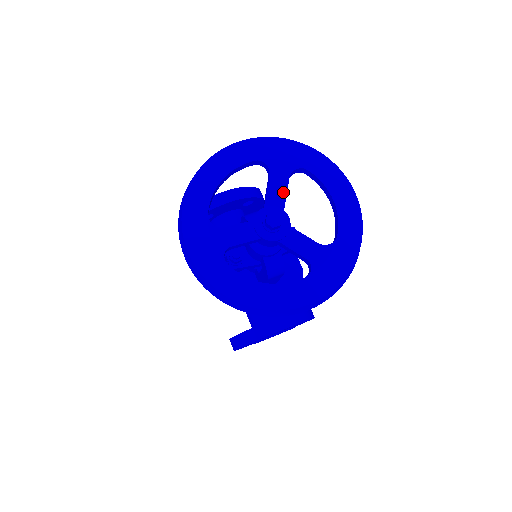
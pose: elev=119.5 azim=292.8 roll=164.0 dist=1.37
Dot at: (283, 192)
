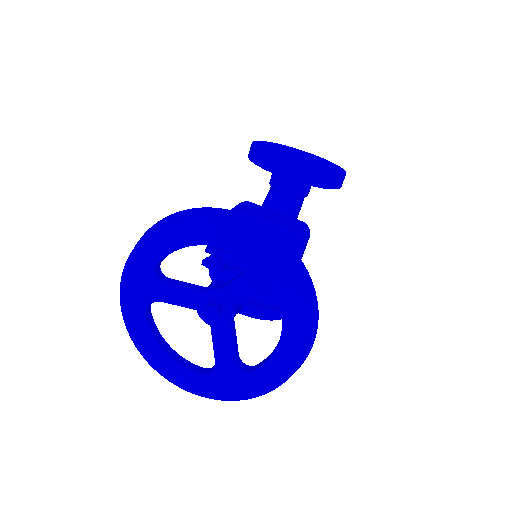
Dot at: (245, 295)
